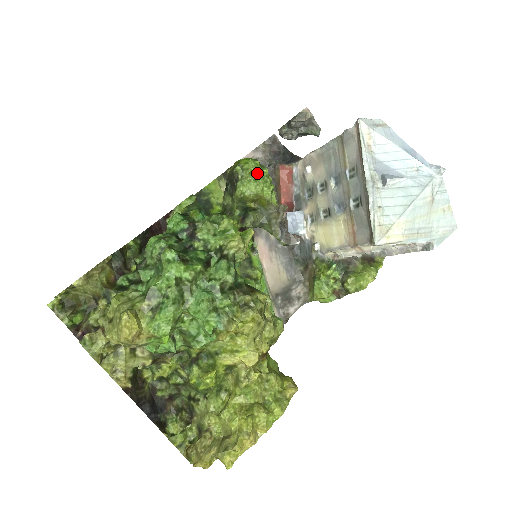
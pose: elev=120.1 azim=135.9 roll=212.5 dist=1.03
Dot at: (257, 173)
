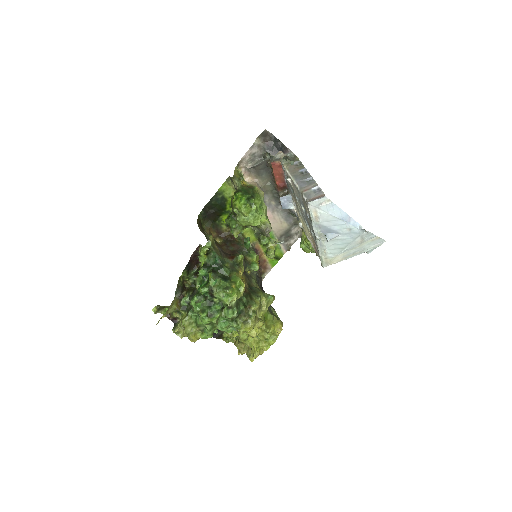
Dot at: (248, 214)
